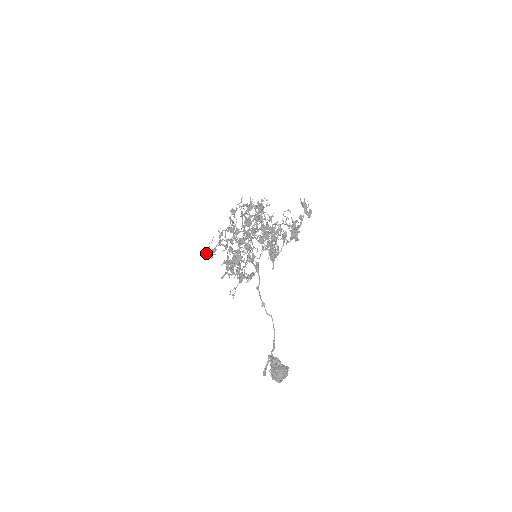
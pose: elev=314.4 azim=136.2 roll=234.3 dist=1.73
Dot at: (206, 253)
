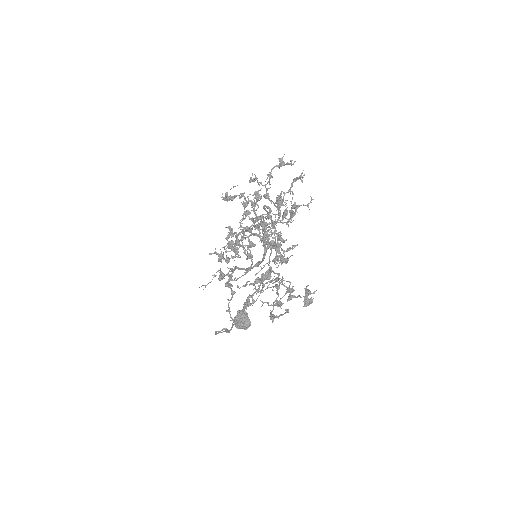
Dot at: (221, 197)
